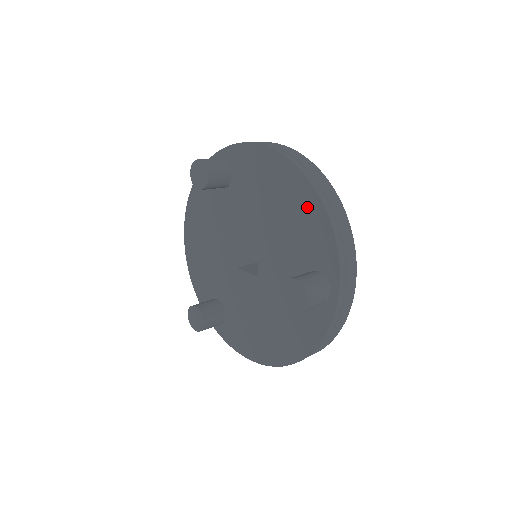
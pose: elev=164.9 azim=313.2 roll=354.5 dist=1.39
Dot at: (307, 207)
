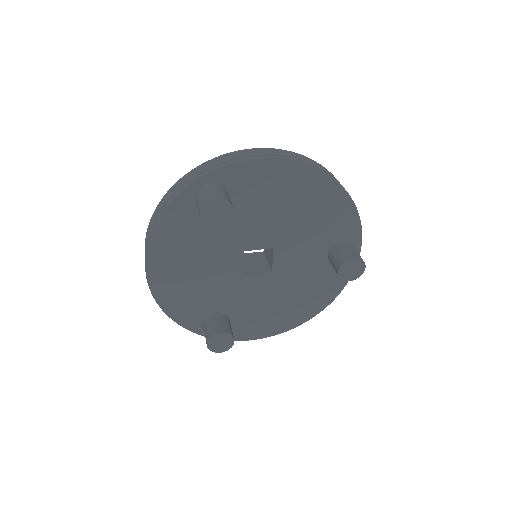
Dot at: (330, 199)
